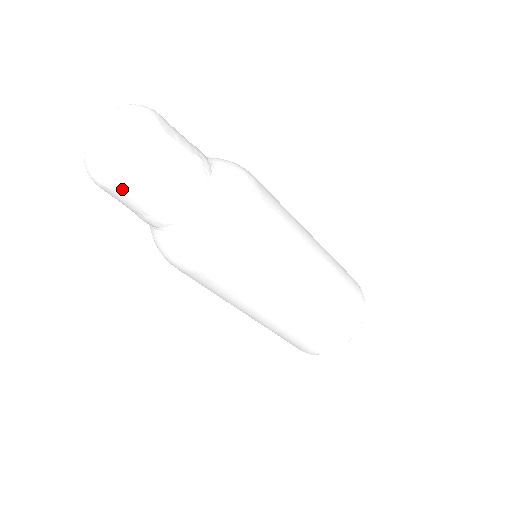
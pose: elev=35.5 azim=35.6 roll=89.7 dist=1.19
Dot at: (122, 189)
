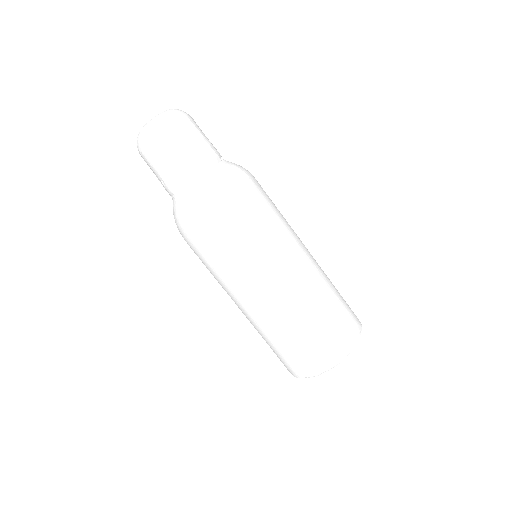
Dot at: (164, 141)
